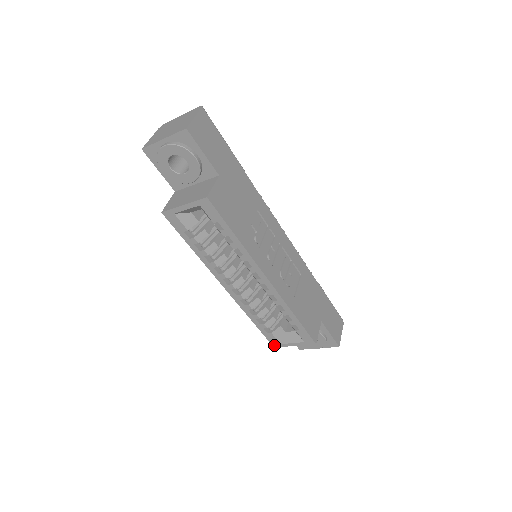
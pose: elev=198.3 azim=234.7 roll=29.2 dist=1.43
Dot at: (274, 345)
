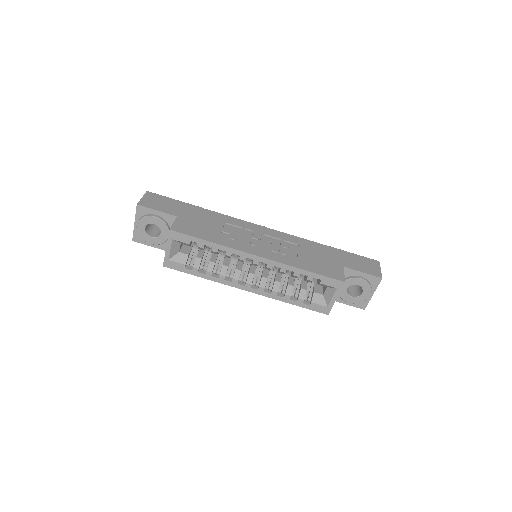
Dot at: (326, 313)
